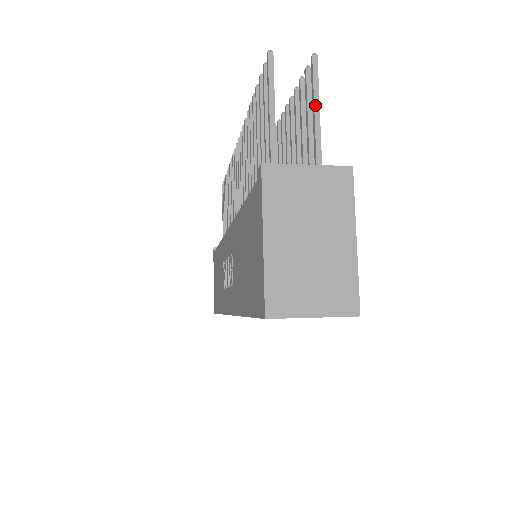
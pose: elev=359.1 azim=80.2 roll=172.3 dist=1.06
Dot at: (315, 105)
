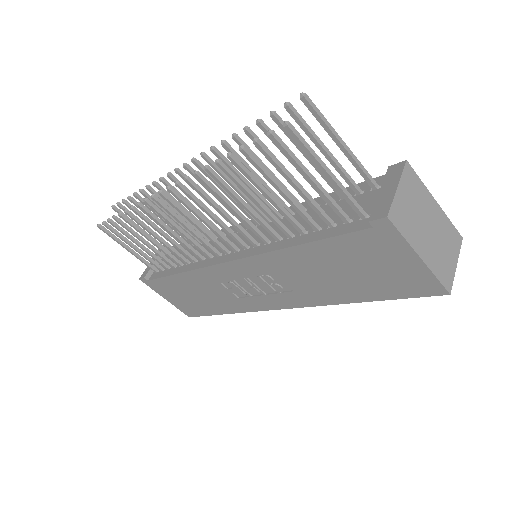
Dot at: (335, 135)
